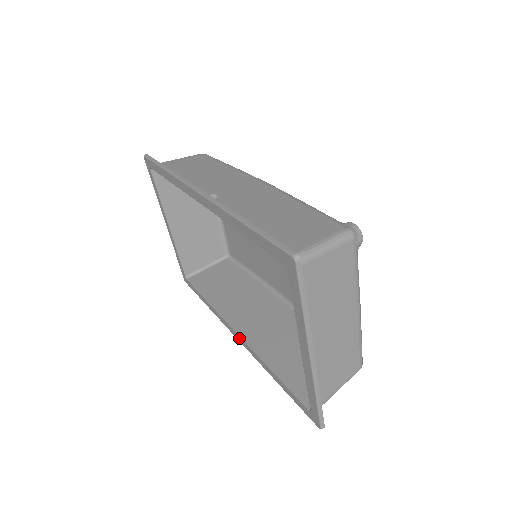
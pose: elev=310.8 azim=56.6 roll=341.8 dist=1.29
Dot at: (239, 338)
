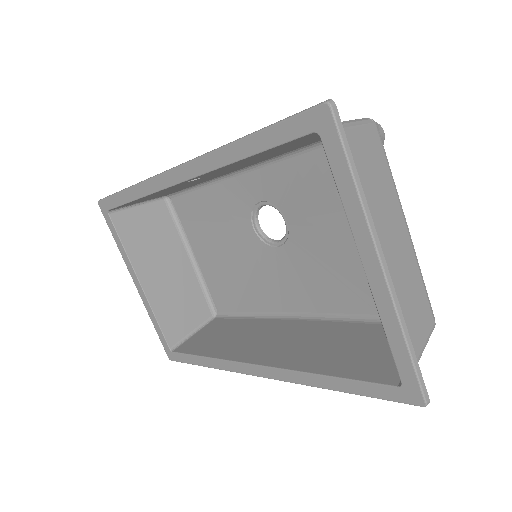
Dot at: (262, 371)
